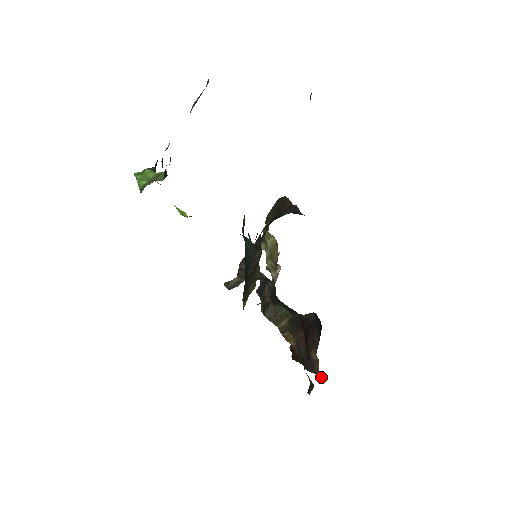
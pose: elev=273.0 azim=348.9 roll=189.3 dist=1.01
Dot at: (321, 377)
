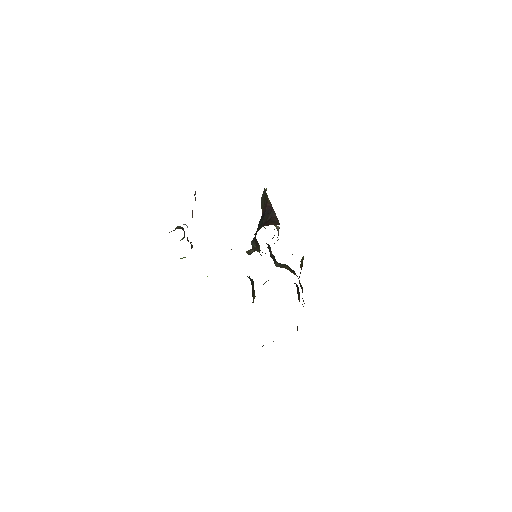
Dot at: occluded
